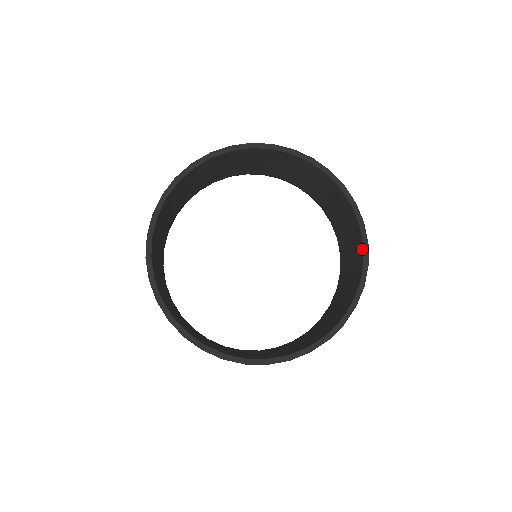
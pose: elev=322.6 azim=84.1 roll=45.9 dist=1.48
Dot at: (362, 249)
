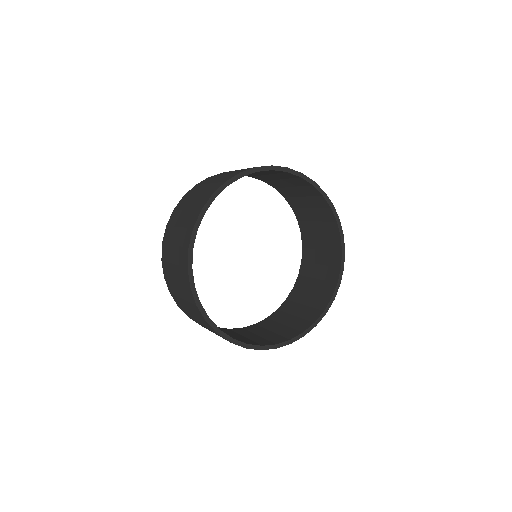
Dot at: (340, 256)
